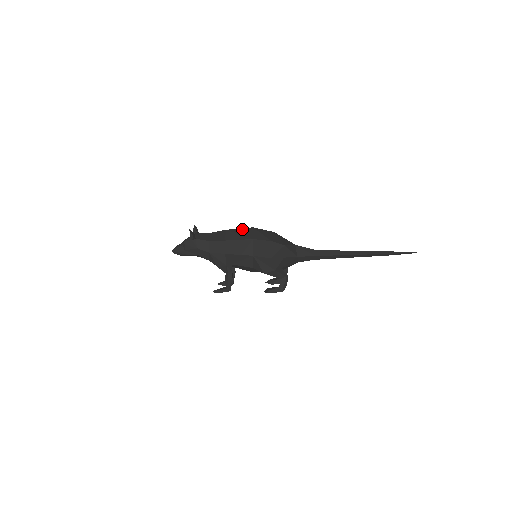
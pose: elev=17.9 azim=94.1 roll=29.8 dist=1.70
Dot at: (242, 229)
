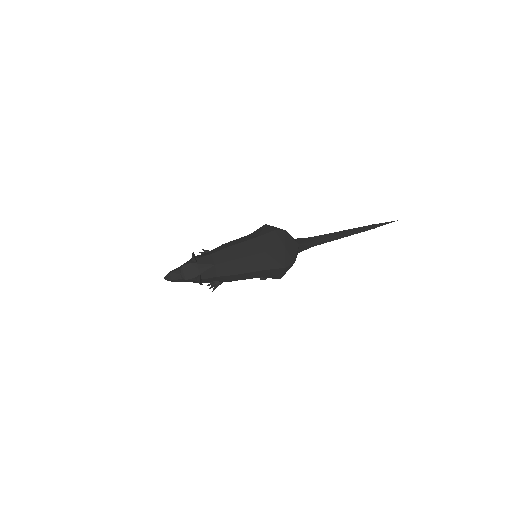
Dot at: (253, 257)
